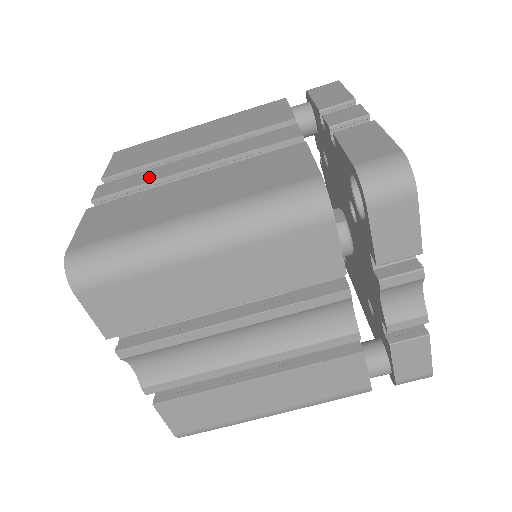
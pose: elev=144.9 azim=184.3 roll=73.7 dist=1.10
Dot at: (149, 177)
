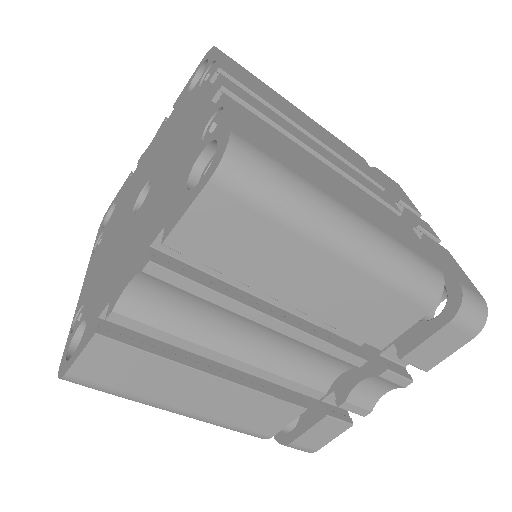
Dot at: (280, 122)
